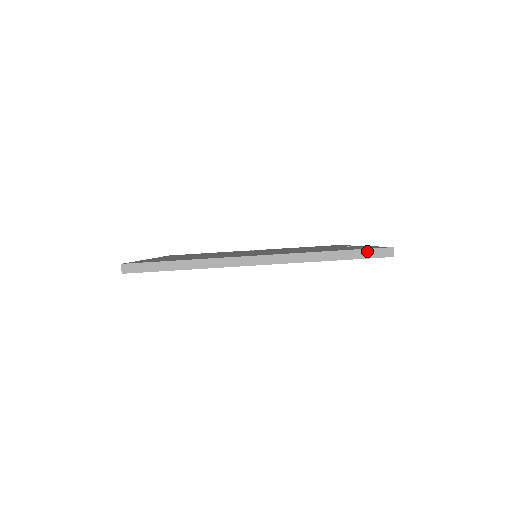
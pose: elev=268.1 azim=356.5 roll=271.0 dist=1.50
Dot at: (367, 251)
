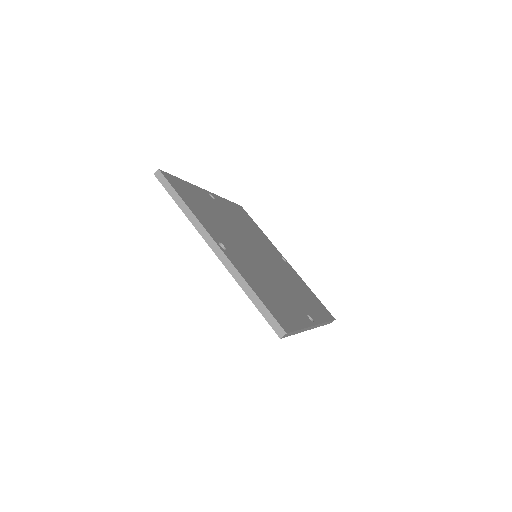
Dot at: (271, 316)
